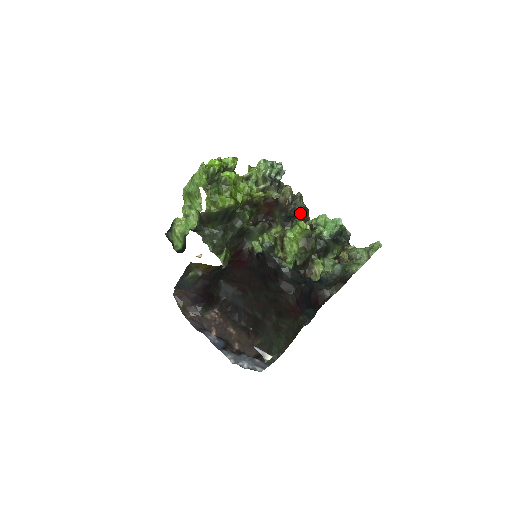
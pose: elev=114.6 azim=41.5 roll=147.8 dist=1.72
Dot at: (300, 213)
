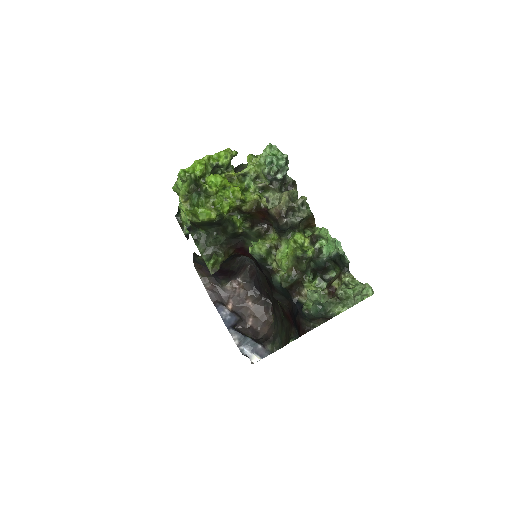
Dot at: (301, 221)
